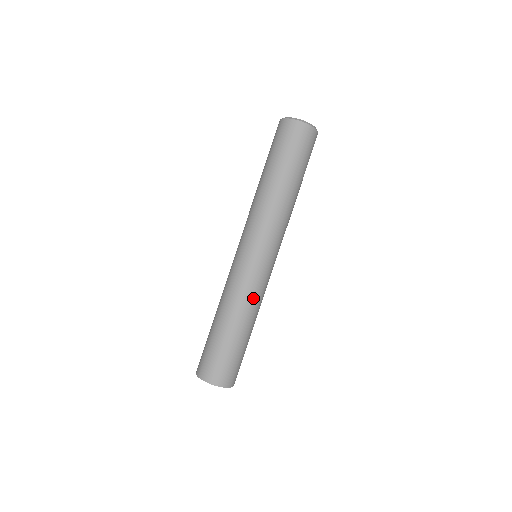
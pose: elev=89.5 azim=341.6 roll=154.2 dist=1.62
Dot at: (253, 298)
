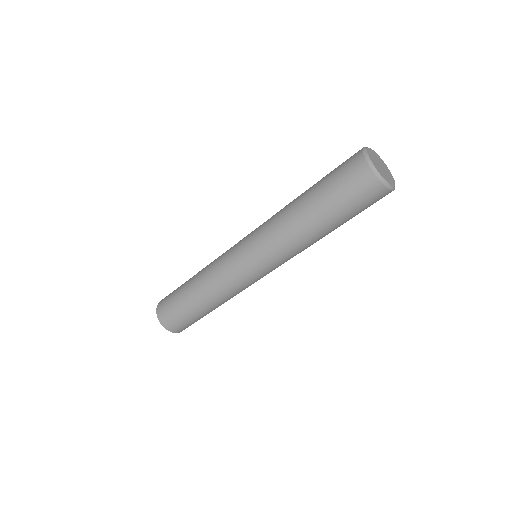
Dot at: occluded
